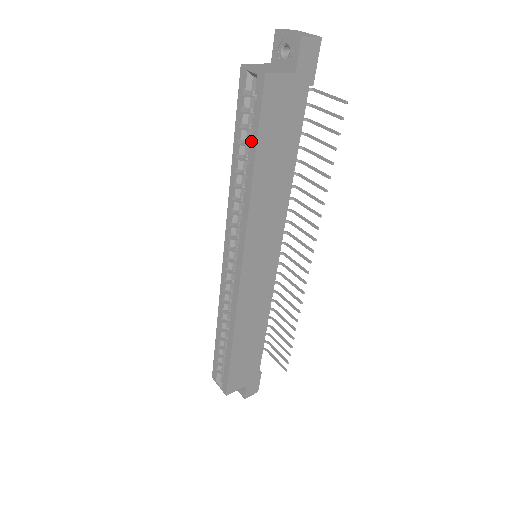
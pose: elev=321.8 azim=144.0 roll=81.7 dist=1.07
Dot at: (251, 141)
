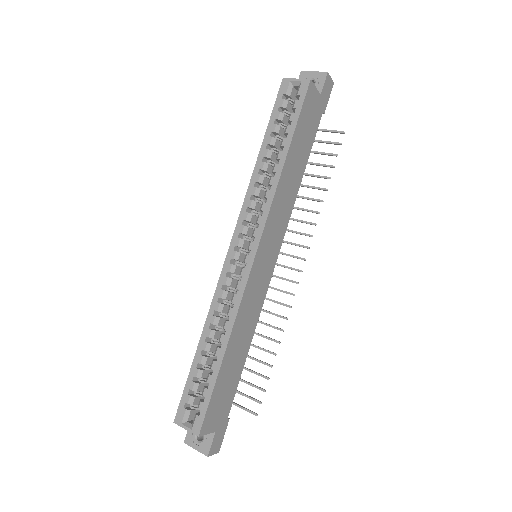
Dot at: (288, 130)
